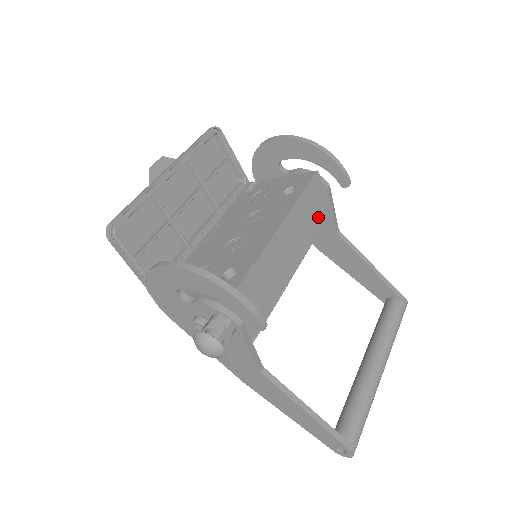
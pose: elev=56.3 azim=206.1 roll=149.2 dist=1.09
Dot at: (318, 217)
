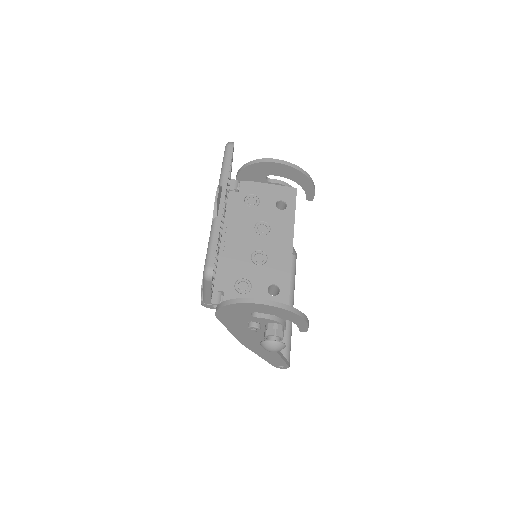
Dot at: occluded
